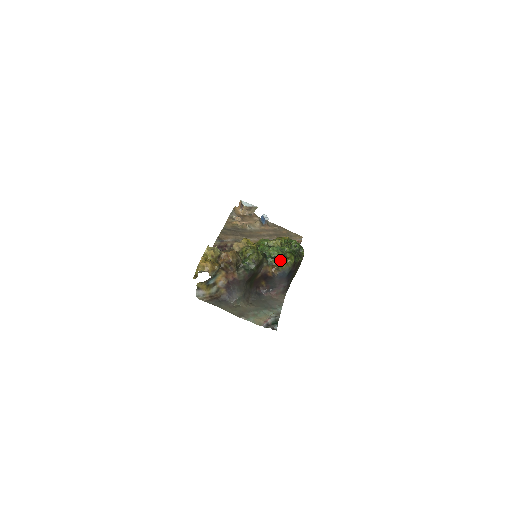
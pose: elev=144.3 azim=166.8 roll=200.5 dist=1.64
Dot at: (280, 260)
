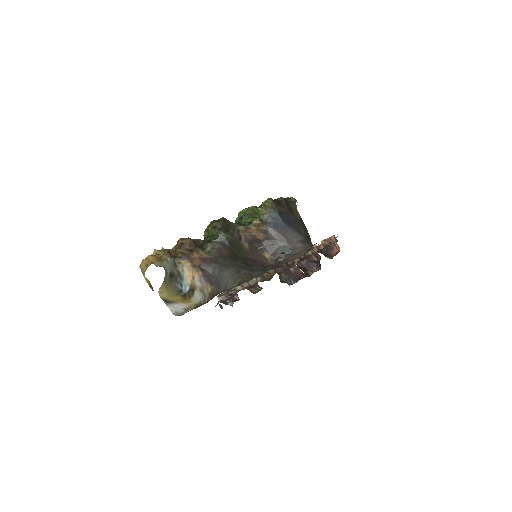
Dot at: occluded
